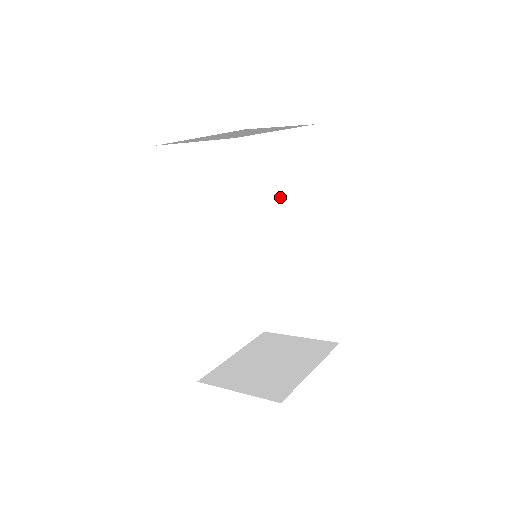
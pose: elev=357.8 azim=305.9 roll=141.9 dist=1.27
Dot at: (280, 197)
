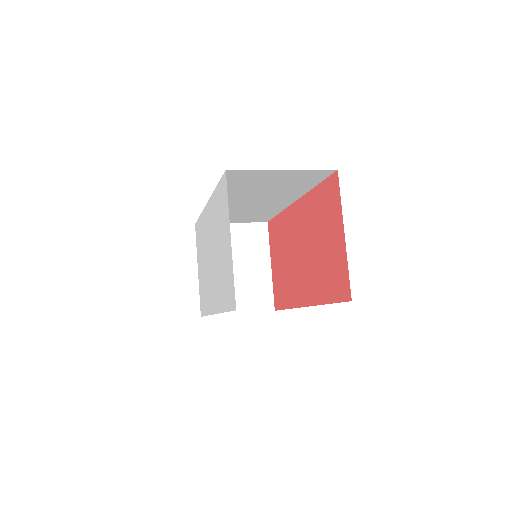
Dot at: (262, 191)
